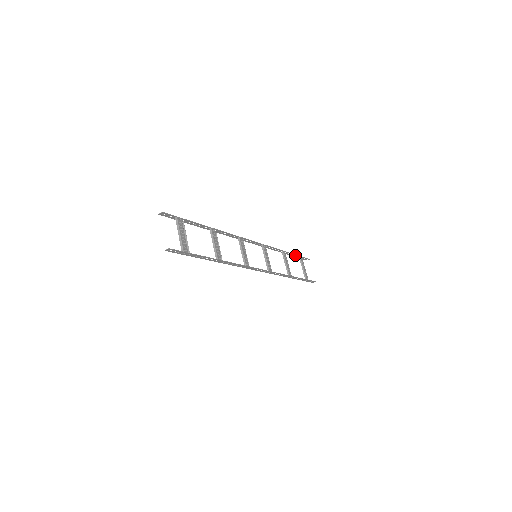
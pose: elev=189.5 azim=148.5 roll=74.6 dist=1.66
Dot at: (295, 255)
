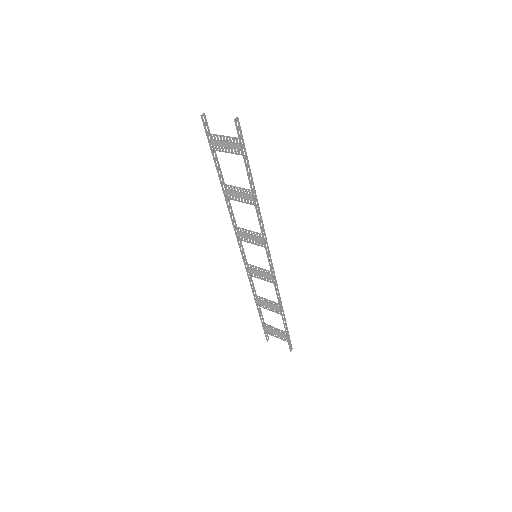
Dot at: (262, 318)
